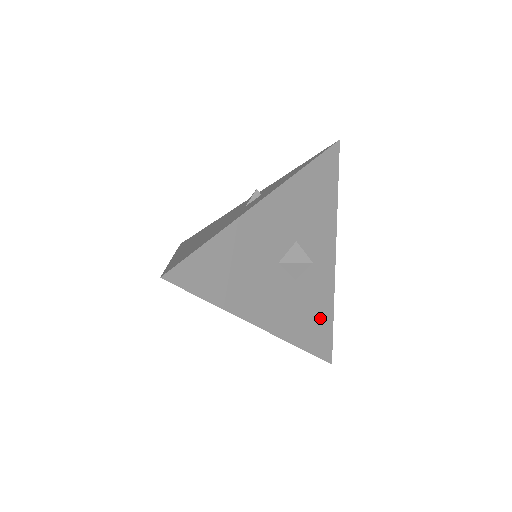
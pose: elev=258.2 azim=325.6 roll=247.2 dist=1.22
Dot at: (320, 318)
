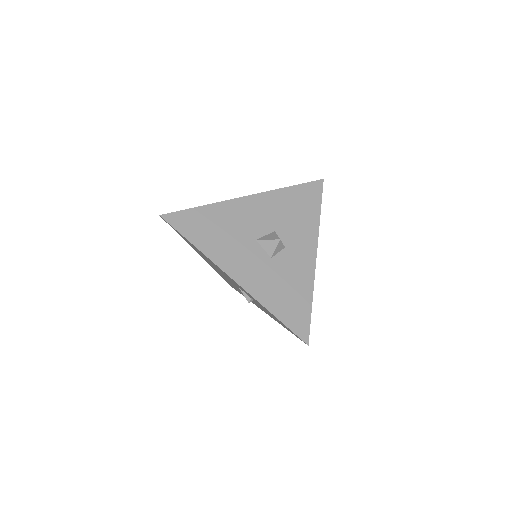
Dot at: (296, 298)
